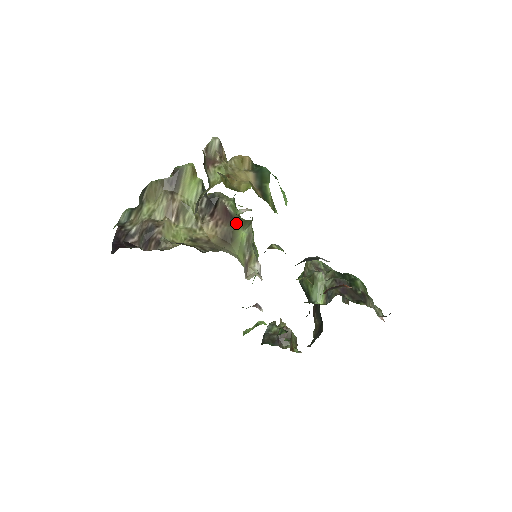
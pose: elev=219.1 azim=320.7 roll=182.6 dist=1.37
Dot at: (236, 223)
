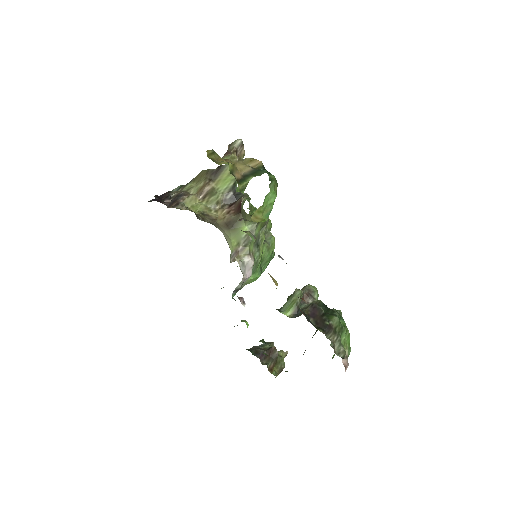
Dot at: (242, 216)
